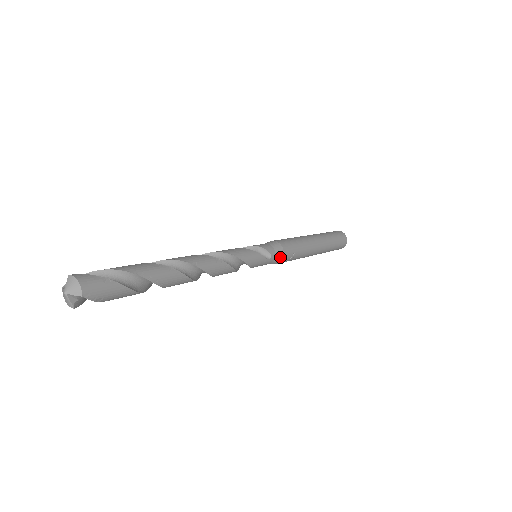
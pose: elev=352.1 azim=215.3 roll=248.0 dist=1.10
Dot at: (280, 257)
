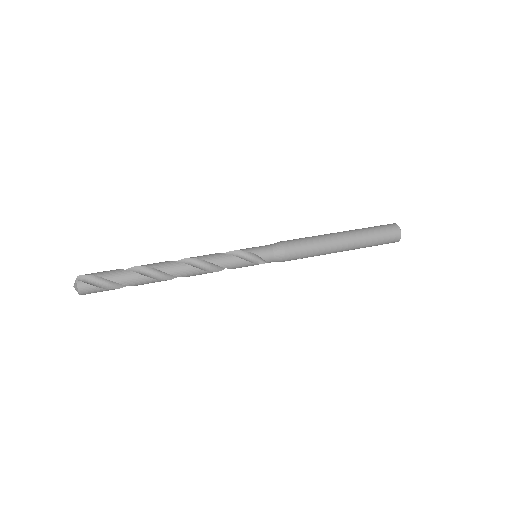
Dot at: (280, 261)
